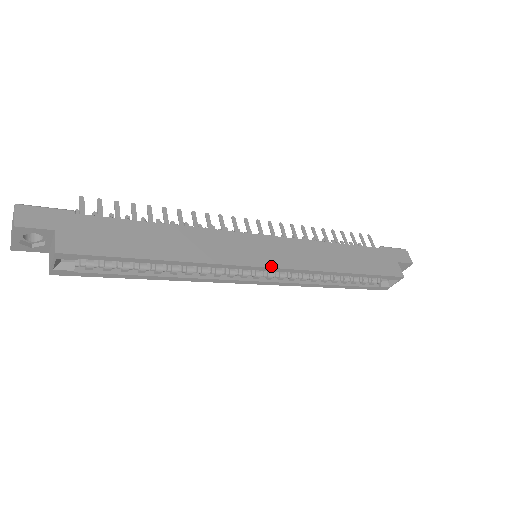
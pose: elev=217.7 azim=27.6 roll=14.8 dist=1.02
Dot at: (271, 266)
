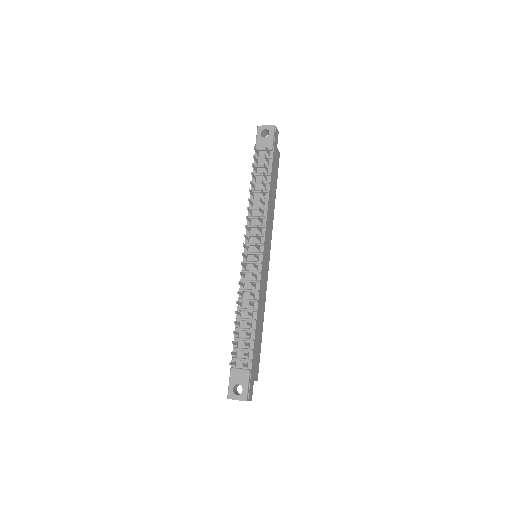
Dot at: (269, 258)
